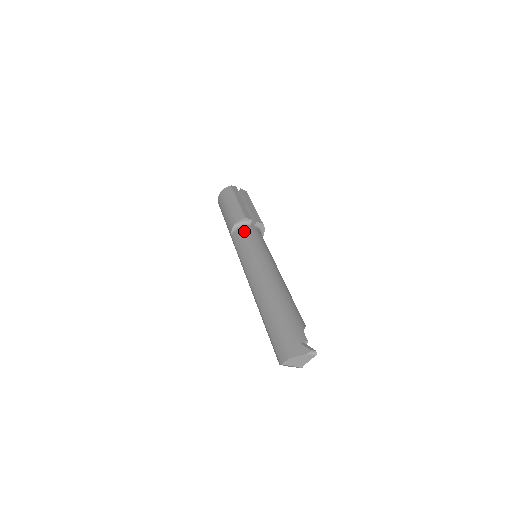
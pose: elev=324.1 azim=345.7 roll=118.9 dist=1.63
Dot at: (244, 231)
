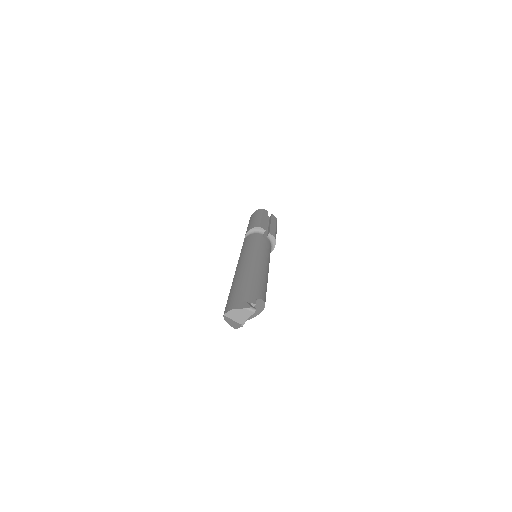
Dot at: (254, 236)
